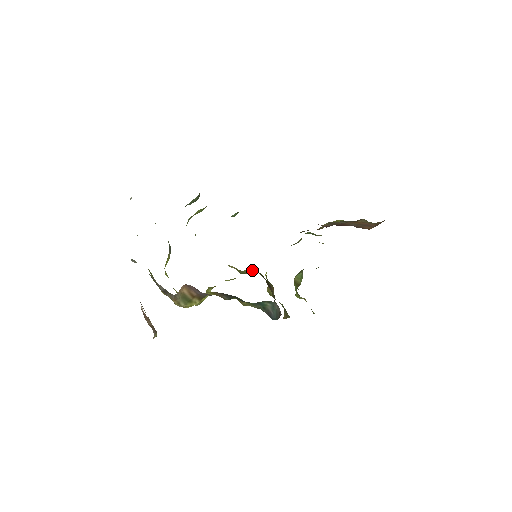
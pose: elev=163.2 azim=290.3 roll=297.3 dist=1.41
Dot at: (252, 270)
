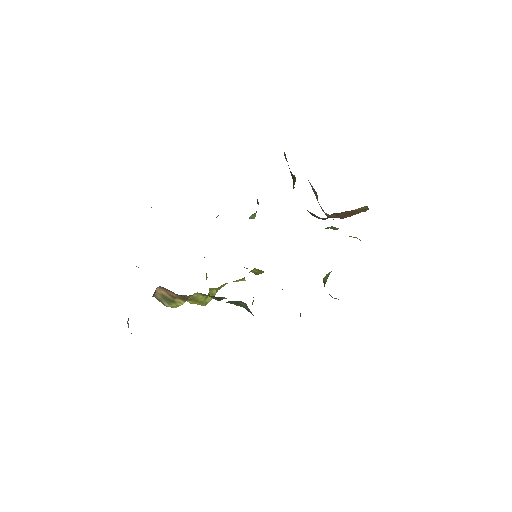
Dot at: (261, 270)
